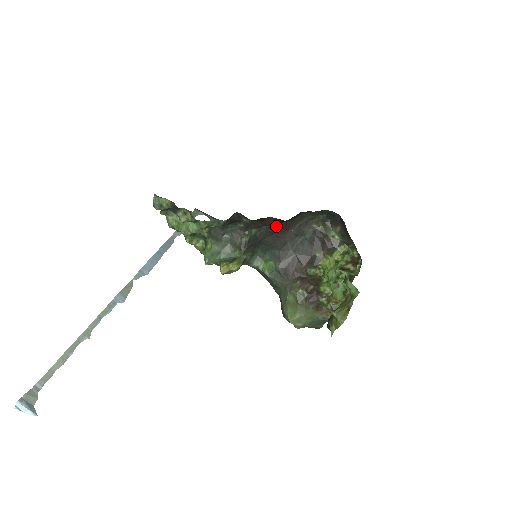
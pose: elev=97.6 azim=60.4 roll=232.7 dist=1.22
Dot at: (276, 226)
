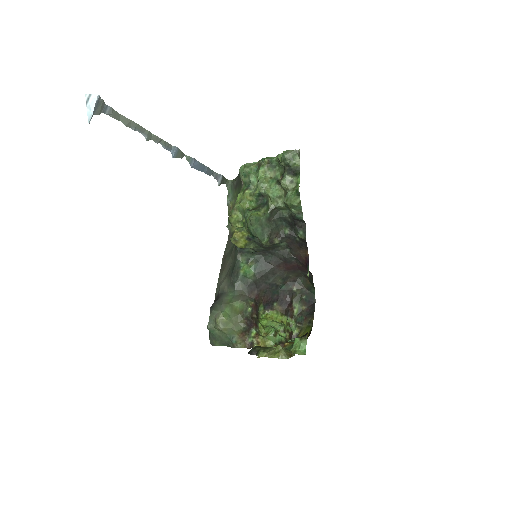
Dot at: (292, 259)
